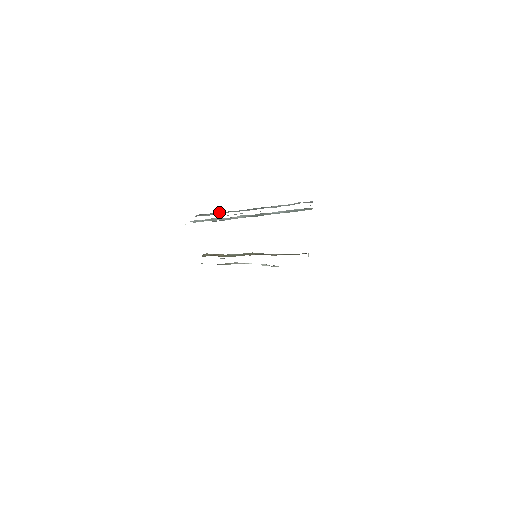
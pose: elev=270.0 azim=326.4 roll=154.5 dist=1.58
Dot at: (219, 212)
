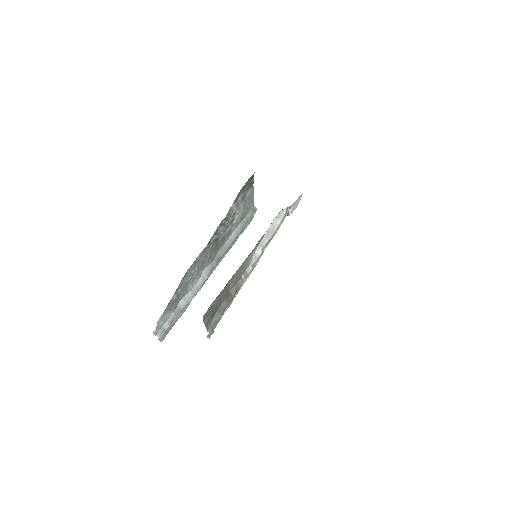
Dot at: occluded
